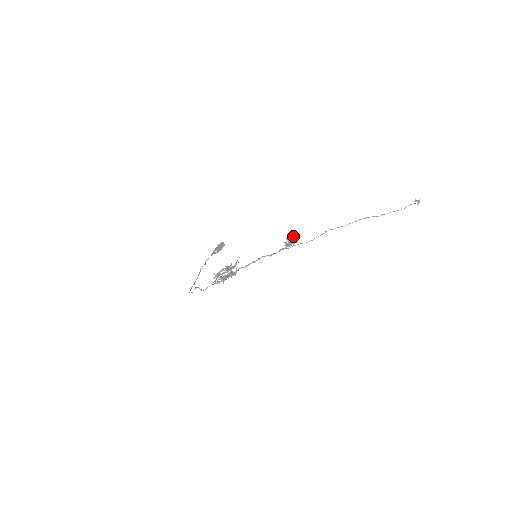
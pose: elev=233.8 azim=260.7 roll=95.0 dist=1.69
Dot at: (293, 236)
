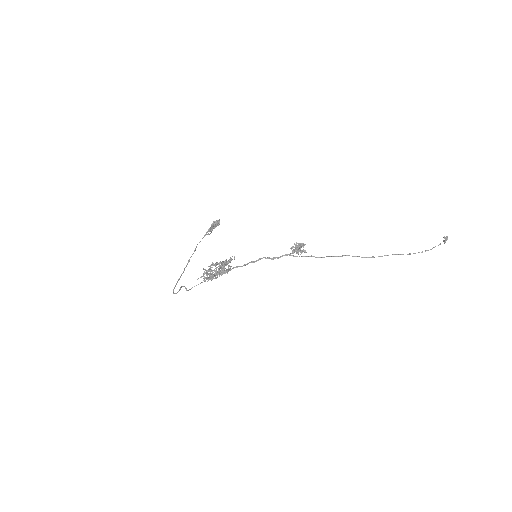
Dot at: (303, 243)
